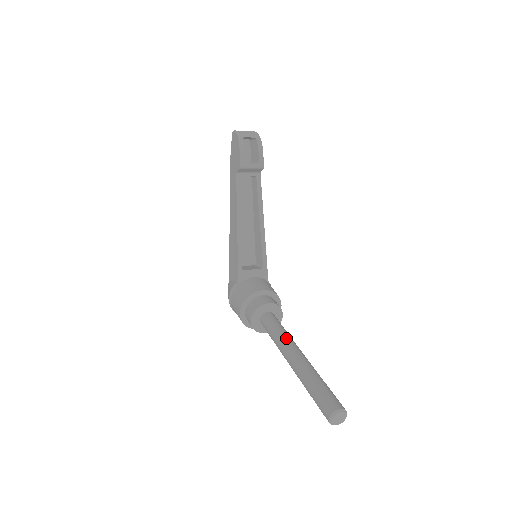
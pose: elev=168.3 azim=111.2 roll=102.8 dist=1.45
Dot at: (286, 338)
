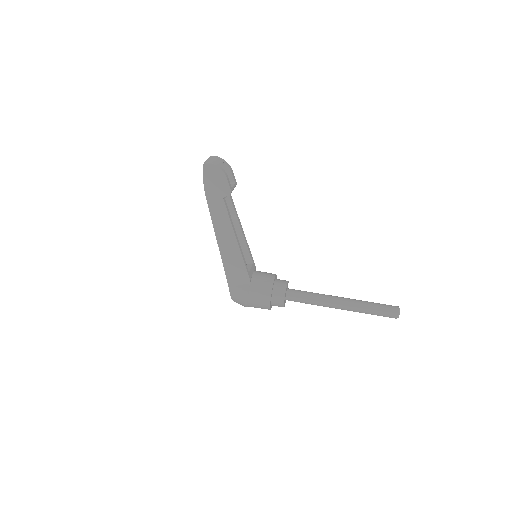
Dot at: (324, 296)
